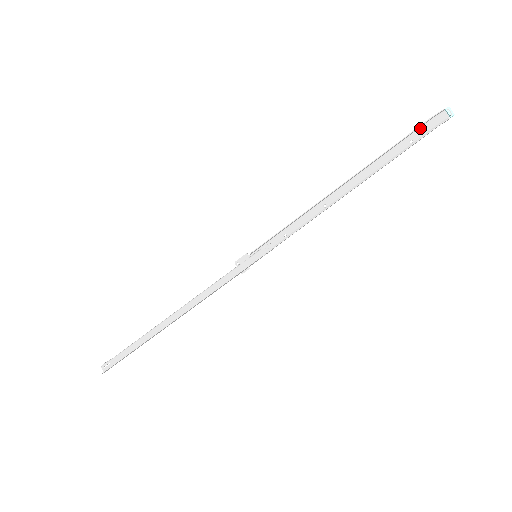
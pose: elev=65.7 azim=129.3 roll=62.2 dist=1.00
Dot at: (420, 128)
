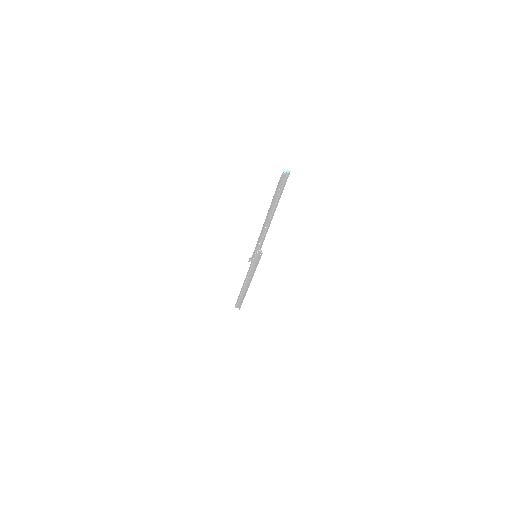
Dot at: (279, 184)
